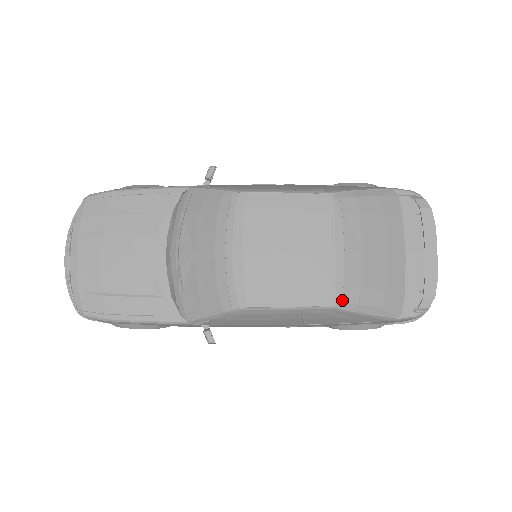
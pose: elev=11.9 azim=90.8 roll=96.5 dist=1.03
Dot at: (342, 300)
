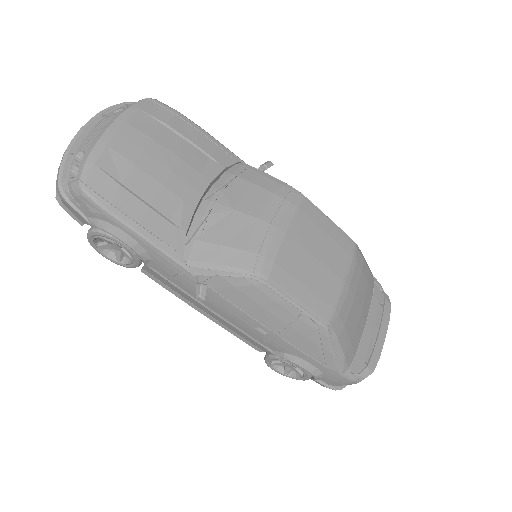
Dot at: (333, 325)
